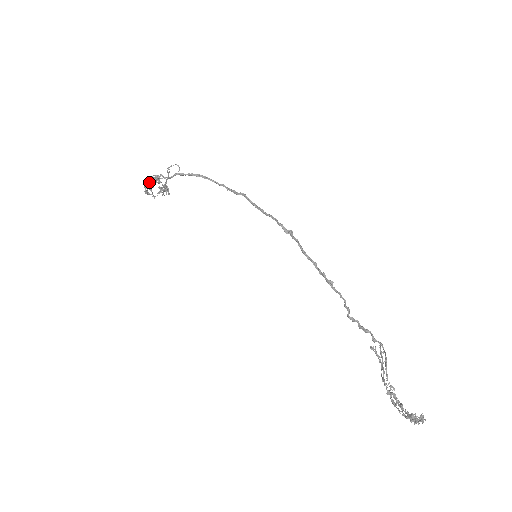
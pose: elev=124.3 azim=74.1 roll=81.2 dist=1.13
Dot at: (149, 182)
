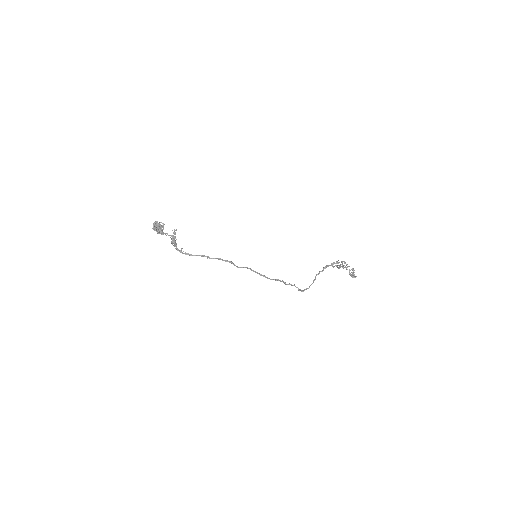
Dot at: (158, 233)
